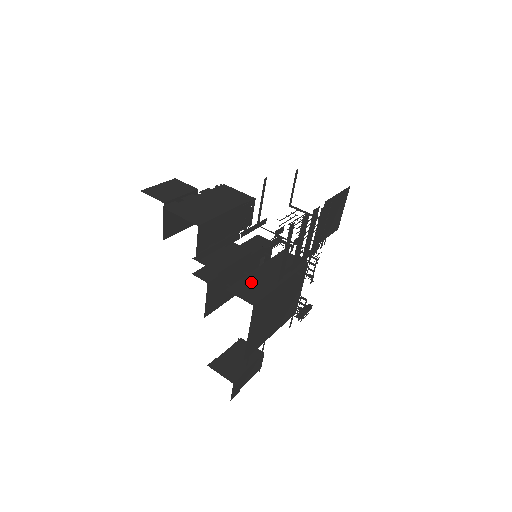
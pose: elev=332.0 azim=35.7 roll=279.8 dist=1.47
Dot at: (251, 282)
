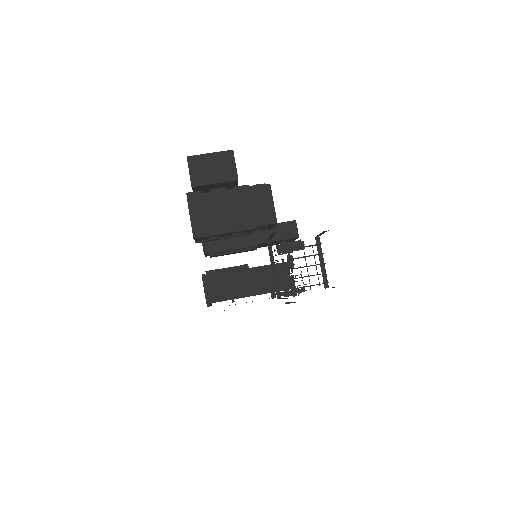
Dot at: (226, 281)
